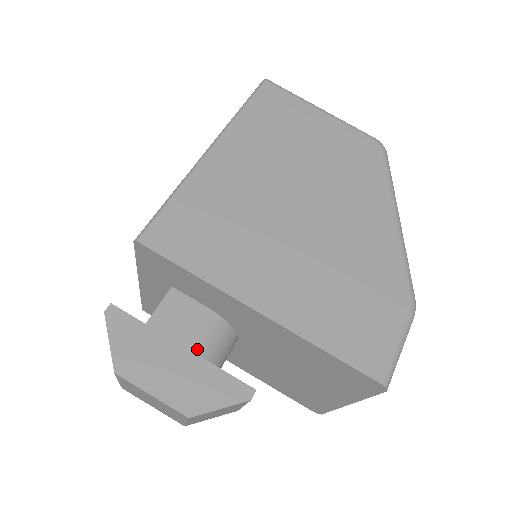
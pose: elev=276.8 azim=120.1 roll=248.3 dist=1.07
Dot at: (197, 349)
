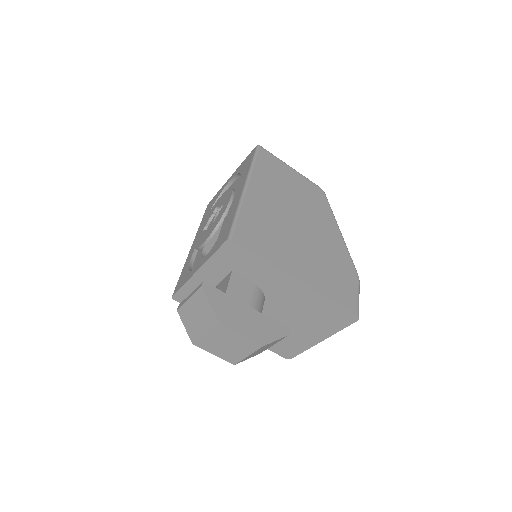
Dot at: (255, 308)
